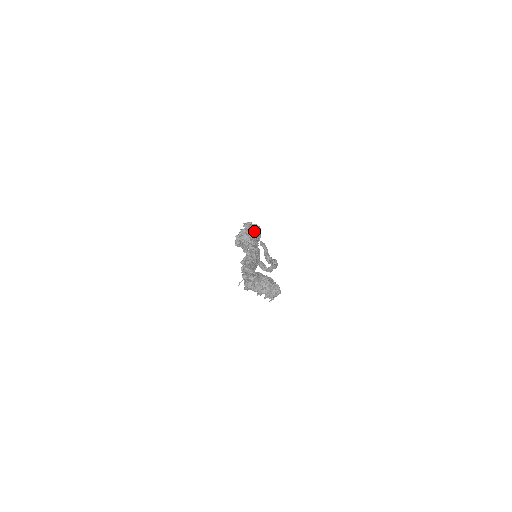
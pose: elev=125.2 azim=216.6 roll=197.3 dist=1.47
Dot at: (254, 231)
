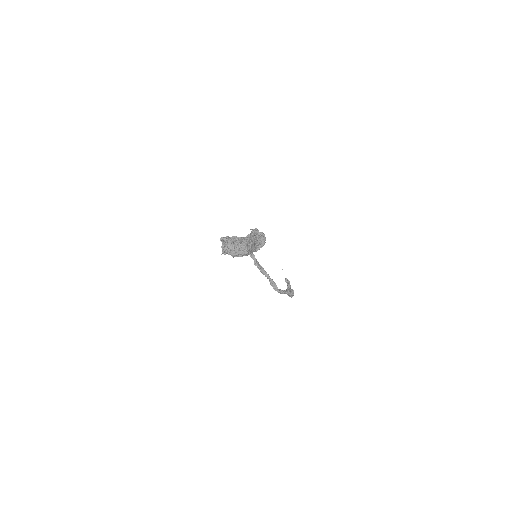
Dot at: (258, 235)
